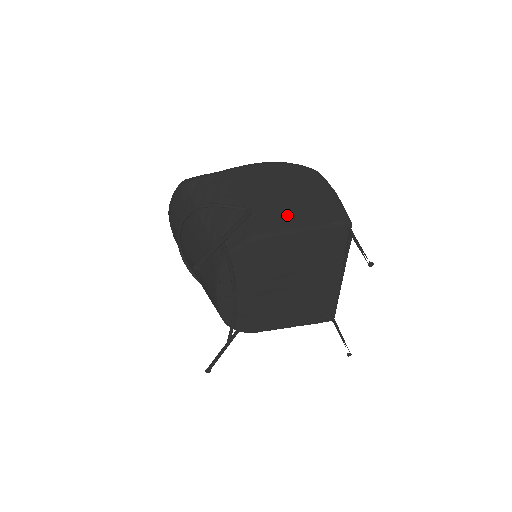
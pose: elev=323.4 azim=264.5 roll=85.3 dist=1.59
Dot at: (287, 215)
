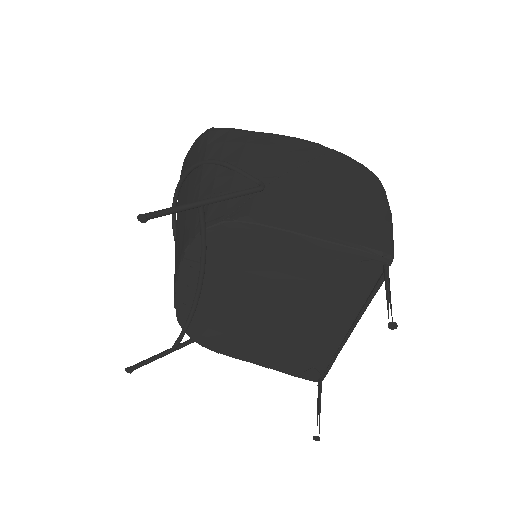
Dot at: (309, 212)
